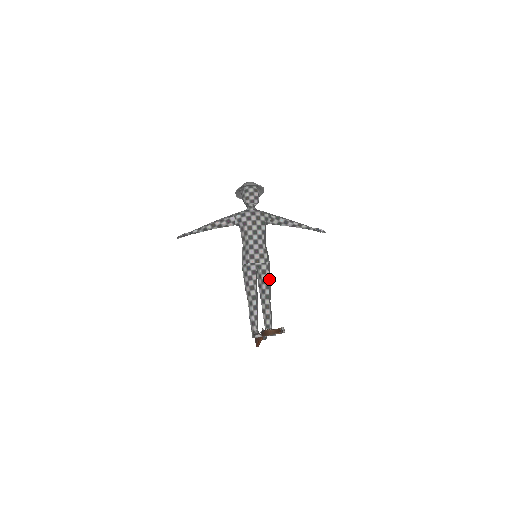
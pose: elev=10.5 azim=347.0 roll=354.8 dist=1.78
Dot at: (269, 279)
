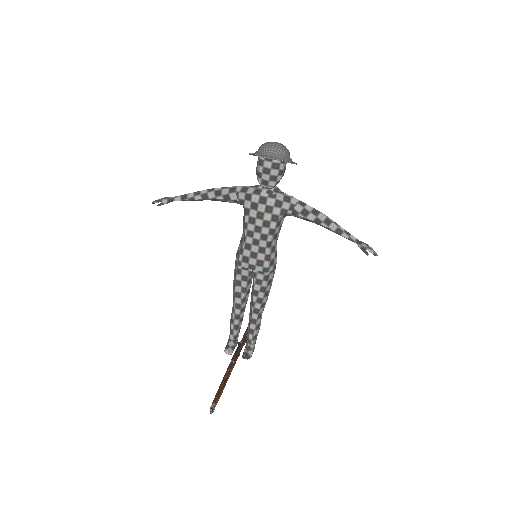
Dot at: (266, 290)
